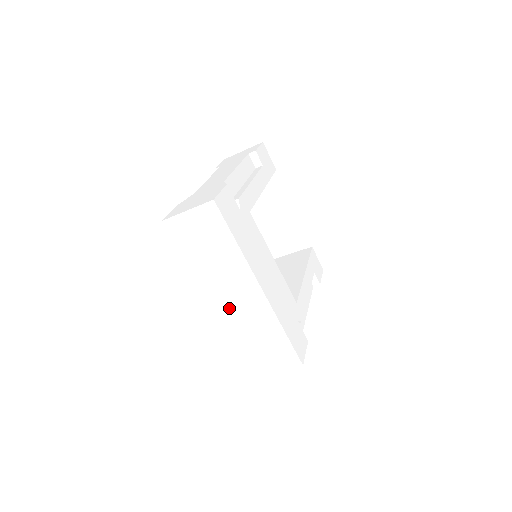
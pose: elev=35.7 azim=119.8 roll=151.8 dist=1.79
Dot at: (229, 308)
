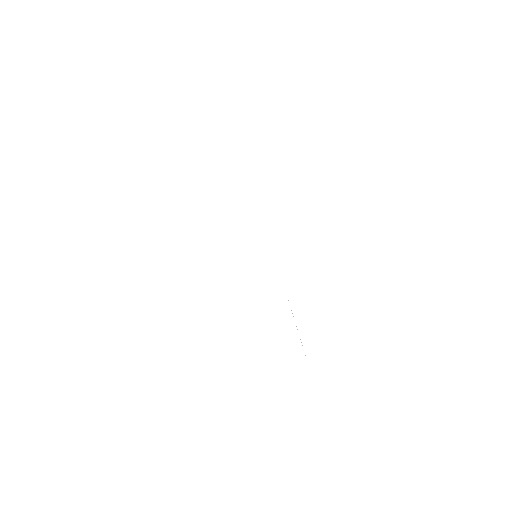
Dot at: (221, 202)
